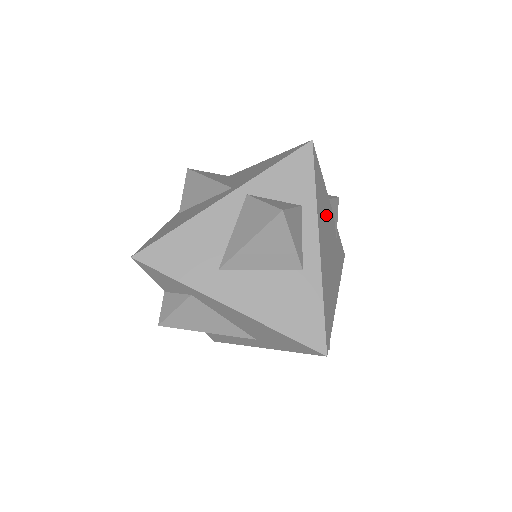
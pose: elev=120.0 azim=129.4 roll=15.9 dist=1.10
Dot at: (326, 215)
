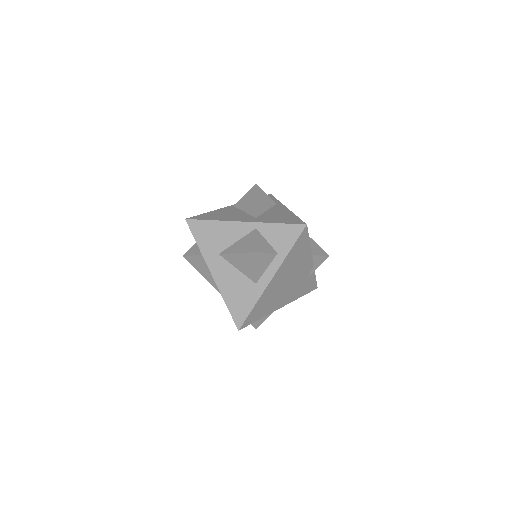
Dot at: (298, 264)
